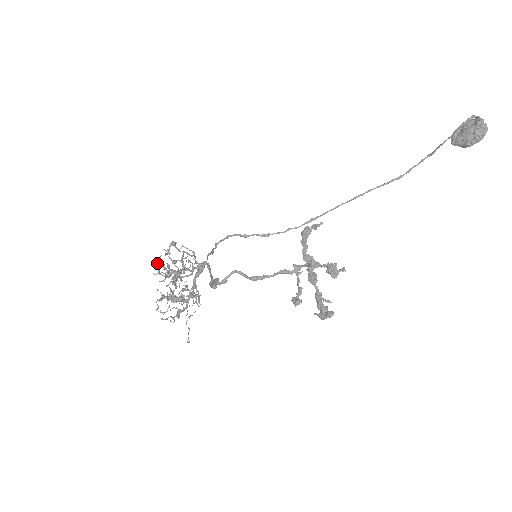
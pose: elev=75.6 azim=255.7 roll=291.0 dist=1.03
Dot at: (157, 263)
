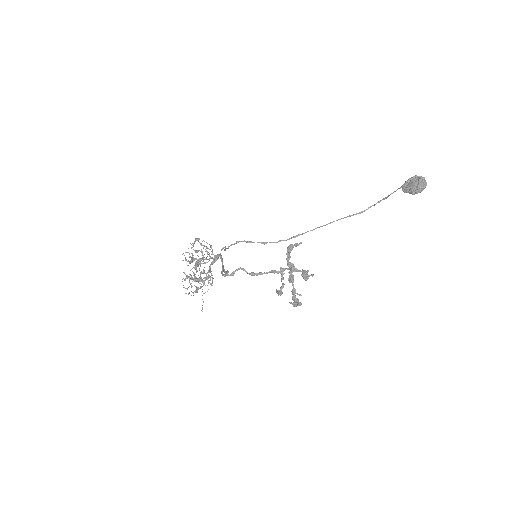
Dot at: occluded
